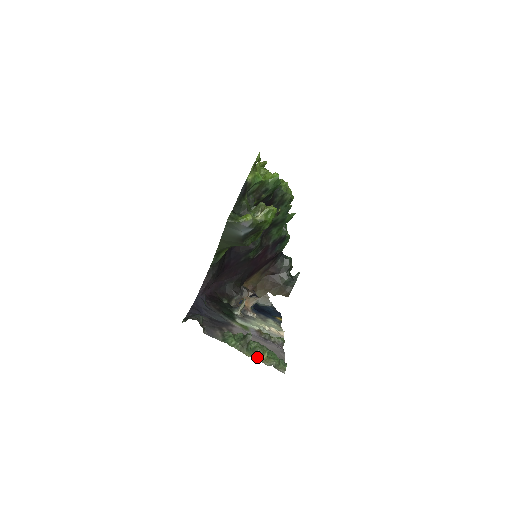
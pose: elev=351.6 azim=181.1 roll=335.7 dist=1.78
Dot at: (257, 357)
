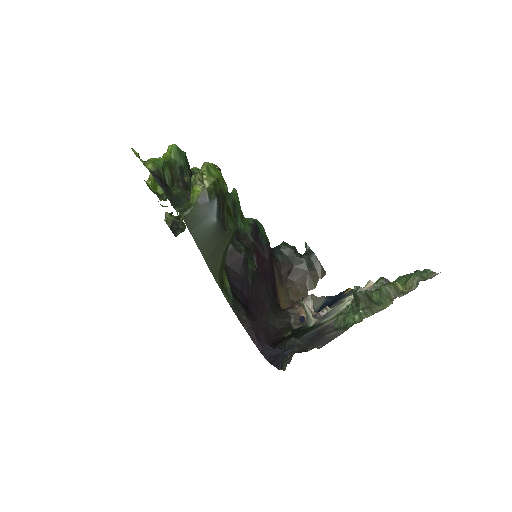
Dot at: (396, 295)
